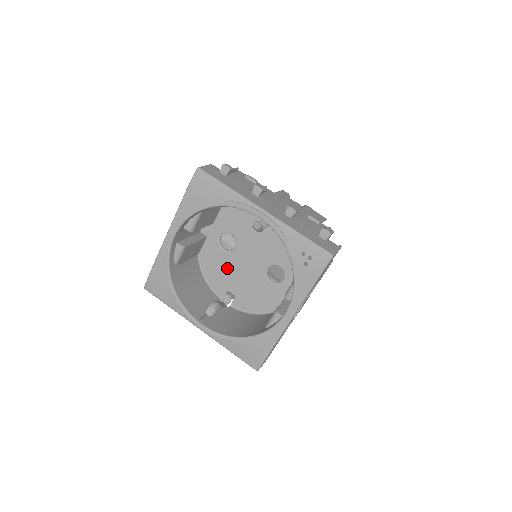
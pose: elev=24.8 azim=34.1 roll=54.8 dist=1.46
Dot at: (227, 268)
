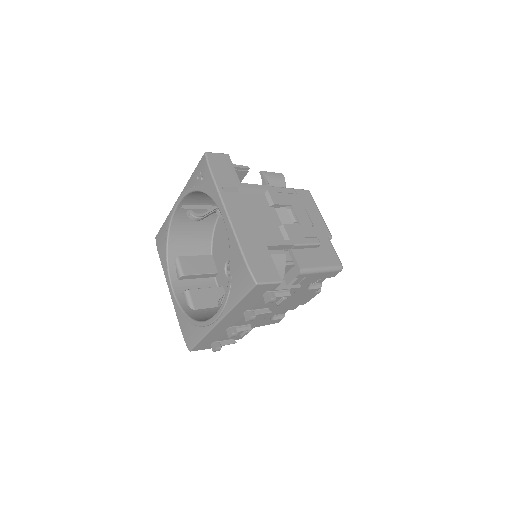
Dot at: occluded
